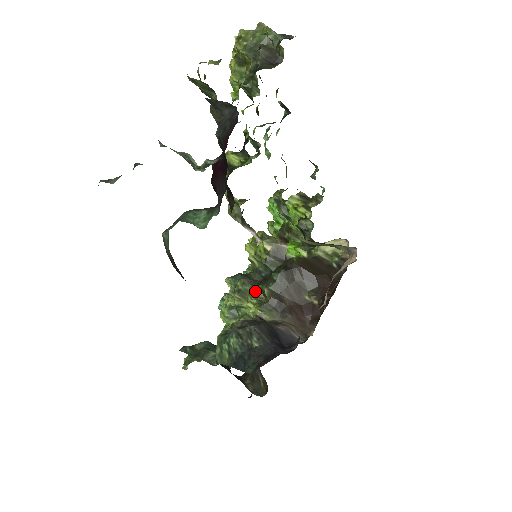
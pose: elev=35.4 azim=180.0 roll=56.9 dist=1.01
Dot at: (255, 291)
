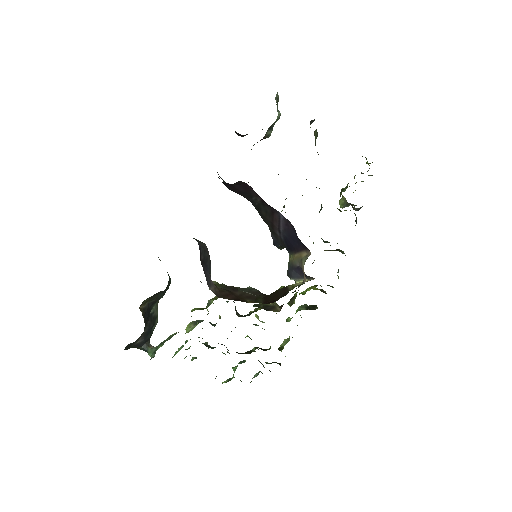
Dot at: occluded
